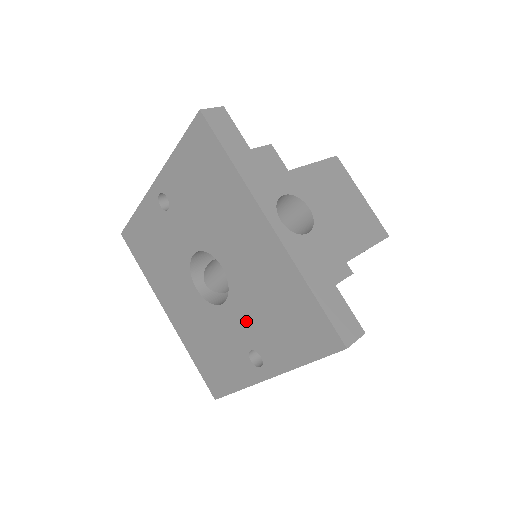
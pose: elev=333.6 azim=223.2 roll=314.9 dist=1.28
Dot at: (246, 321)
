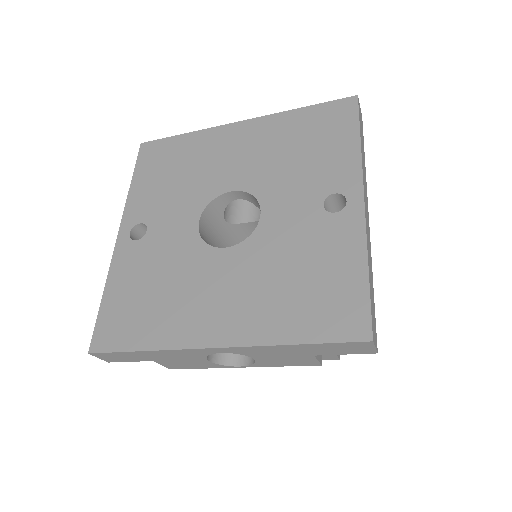
Dot at: (292, 191)
